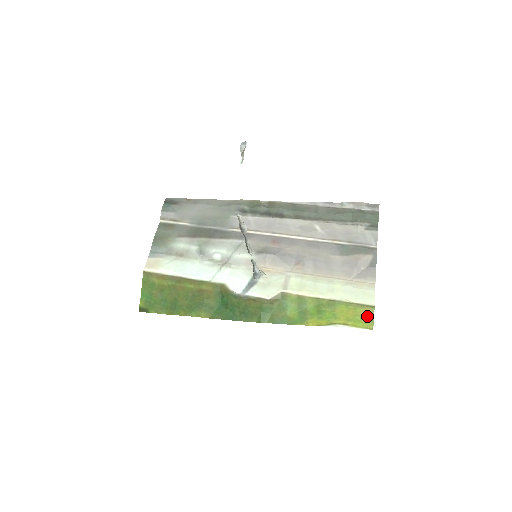
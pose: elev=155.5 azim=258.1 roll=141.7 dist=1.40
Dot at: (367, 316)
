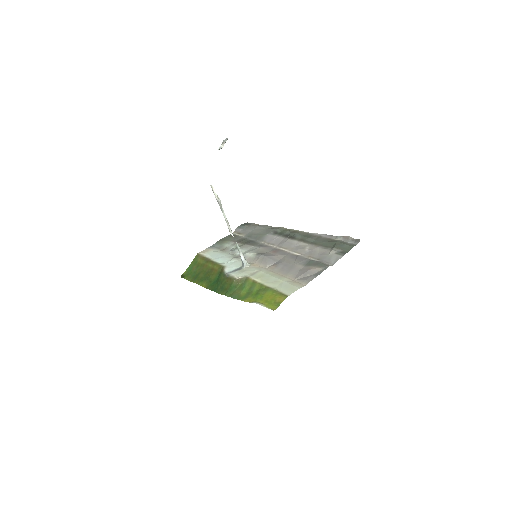
Dot at: (279, 301)
